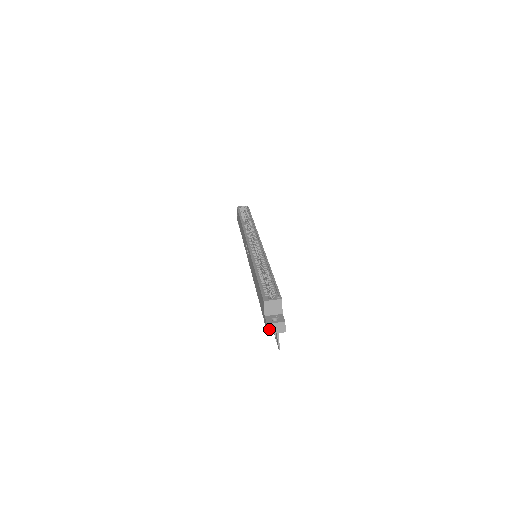
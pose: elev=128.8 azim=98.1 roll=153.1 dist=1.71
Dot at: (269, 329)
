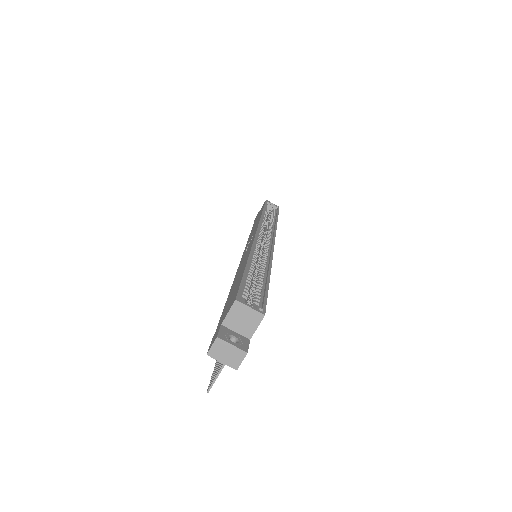
Dot at: (215, 347)
